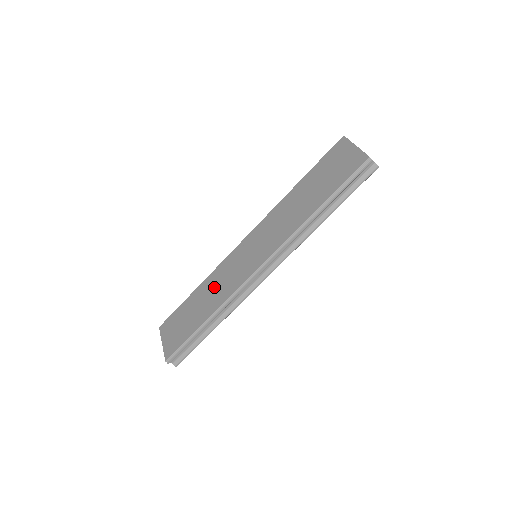
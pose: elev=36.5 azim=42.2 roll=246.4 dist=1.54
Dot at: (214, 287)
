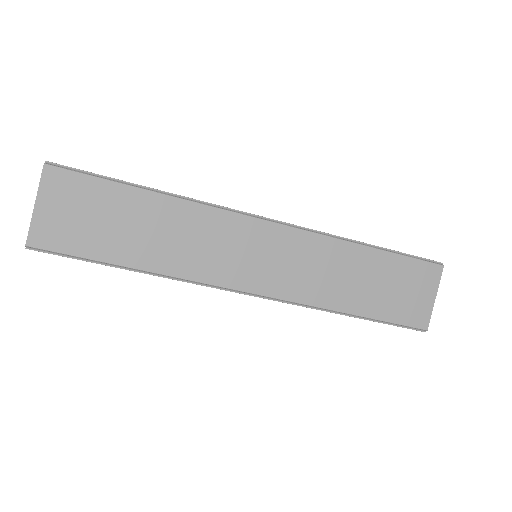
Dot at: (180, 233)
